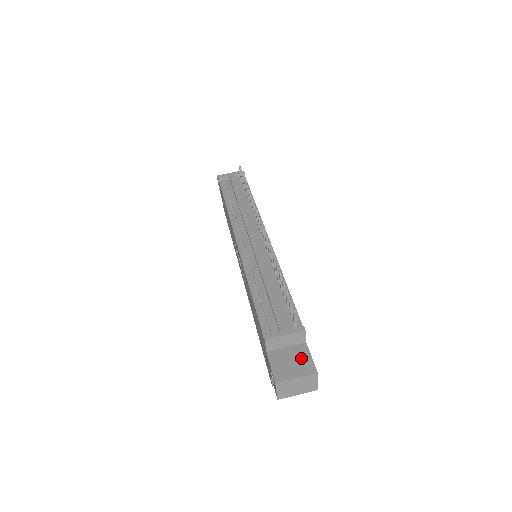
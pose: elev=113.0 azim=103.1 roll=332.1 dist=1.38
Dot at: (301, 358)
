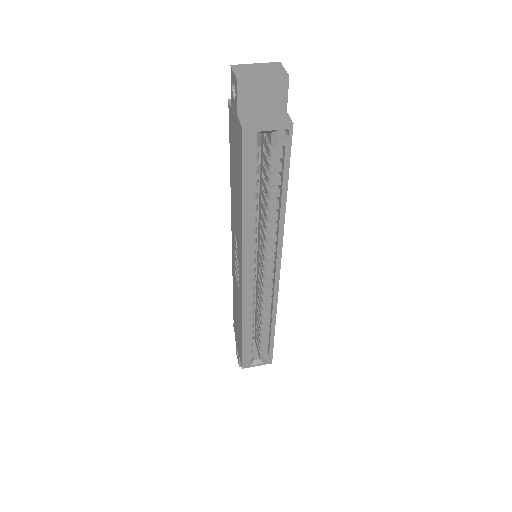
Dot at: occluded
